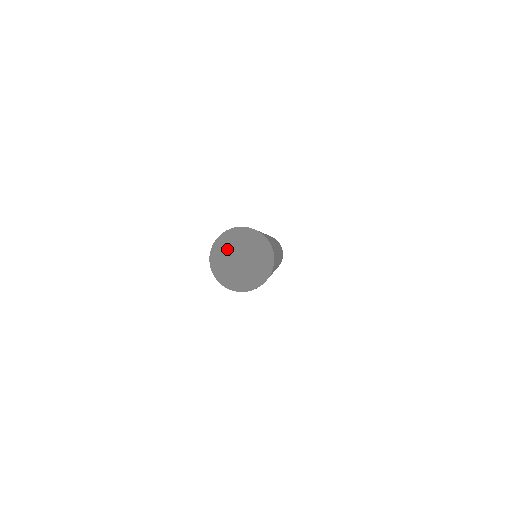
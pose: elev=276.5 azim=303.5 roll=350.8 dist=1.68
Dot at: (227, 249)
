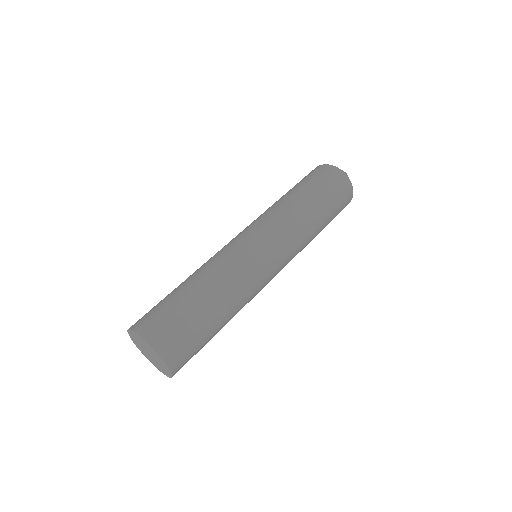
Dot at: (140, 341)
